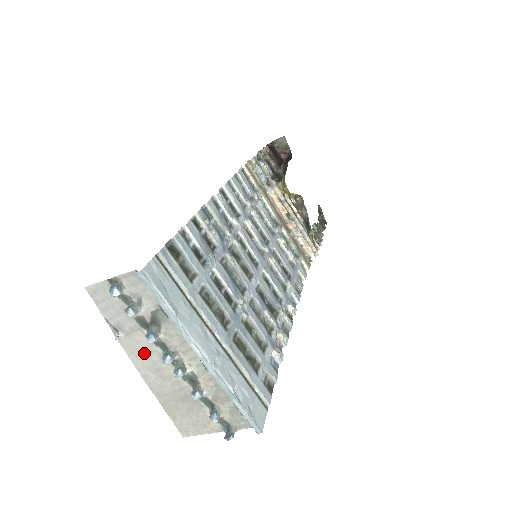
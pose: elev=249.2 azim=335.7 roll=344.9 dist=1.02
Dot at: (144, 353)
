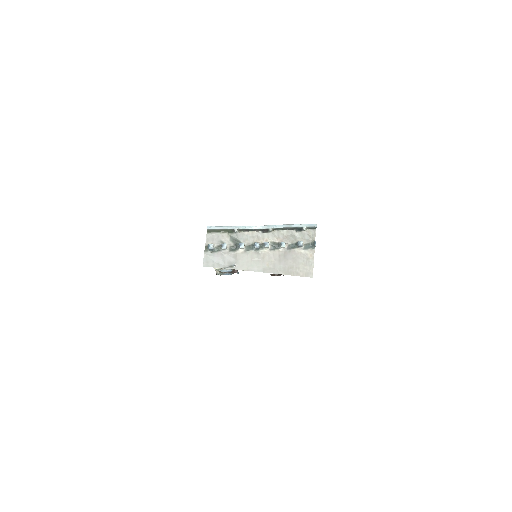
Dot at: (250, 261)
